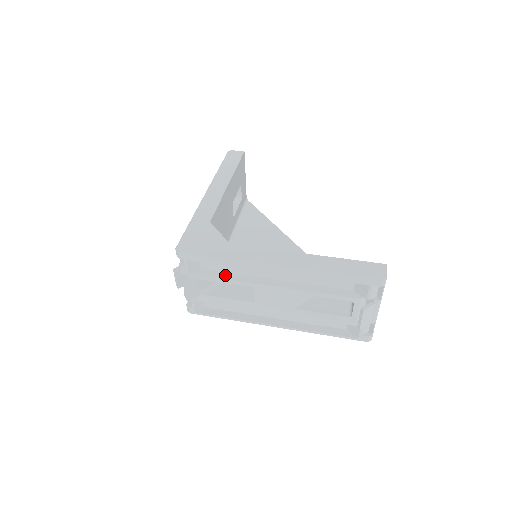
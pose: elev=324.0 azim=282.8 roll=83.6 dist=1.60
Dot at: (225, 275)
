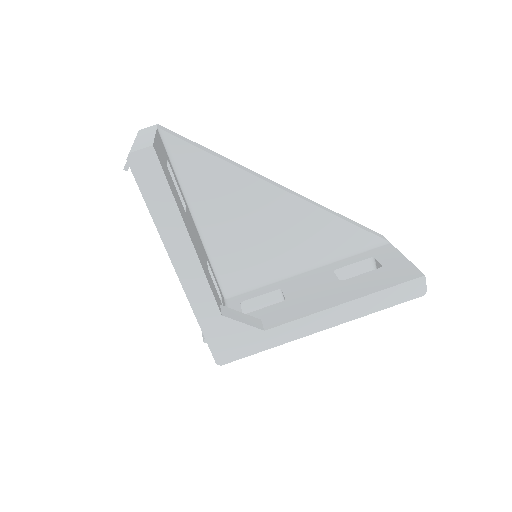
Dot at: occluded
